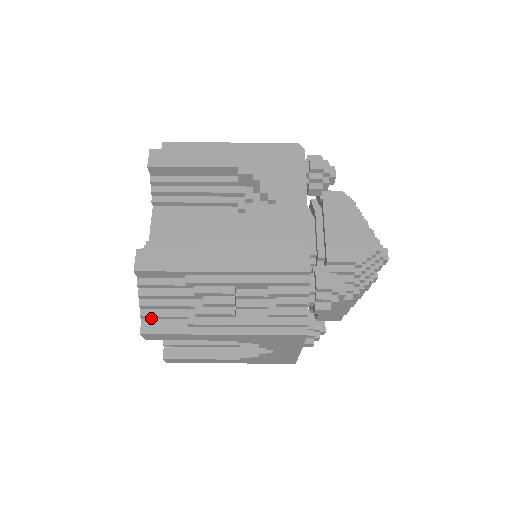
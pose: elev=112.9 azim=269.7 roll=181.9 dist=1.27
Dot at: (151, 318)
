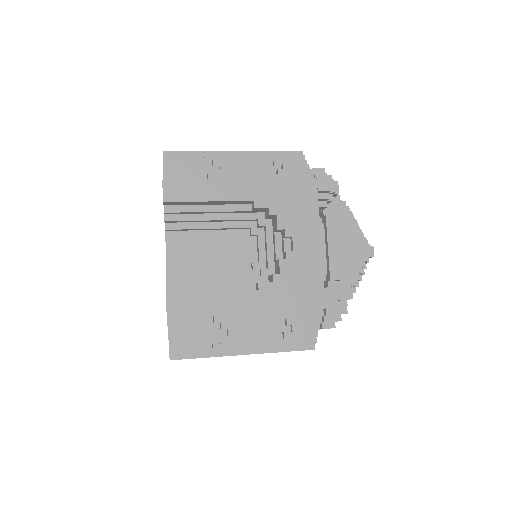
Dot at: occluded
